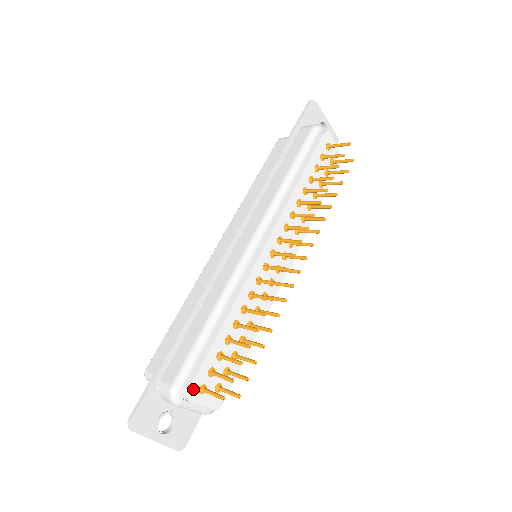
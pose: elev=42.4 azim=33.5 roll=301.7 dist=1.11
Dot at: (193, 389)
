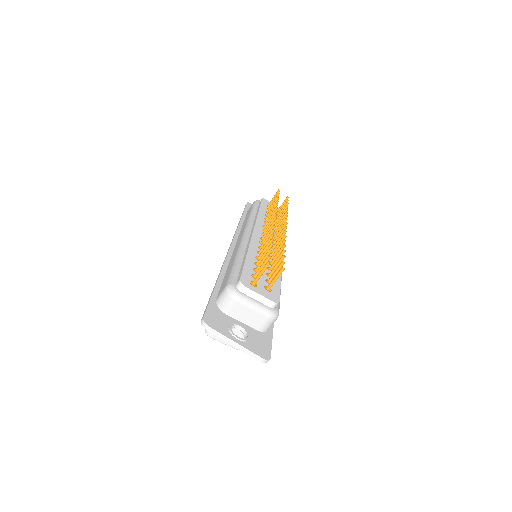
Dot at: (244, 281)
